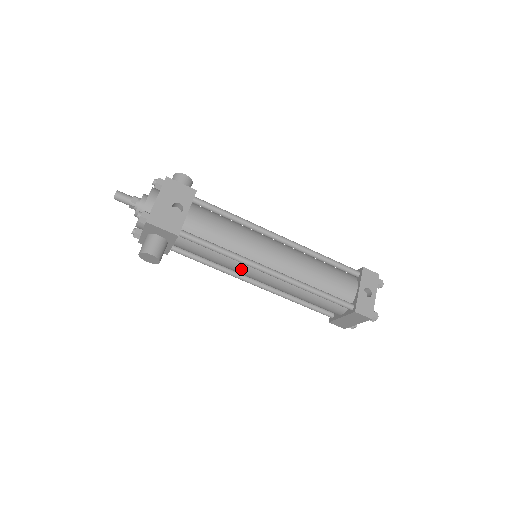
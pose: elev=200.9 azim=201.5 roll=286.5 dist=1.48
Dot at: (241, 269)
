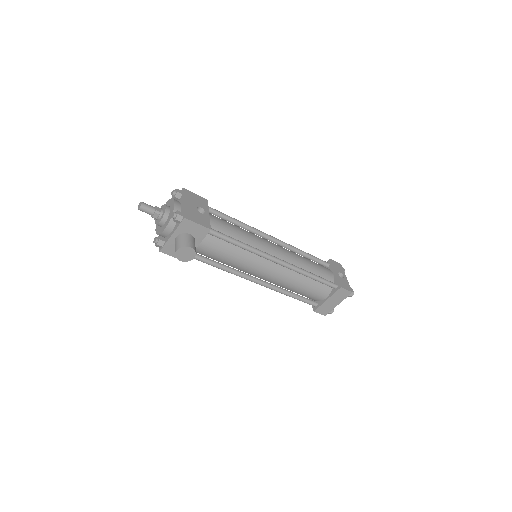
Dot at: (253, 263)
